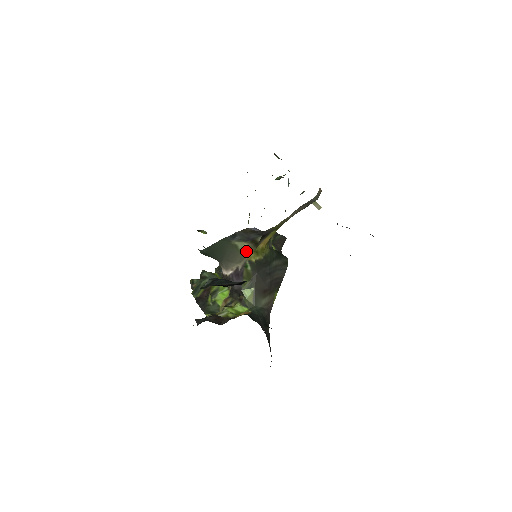
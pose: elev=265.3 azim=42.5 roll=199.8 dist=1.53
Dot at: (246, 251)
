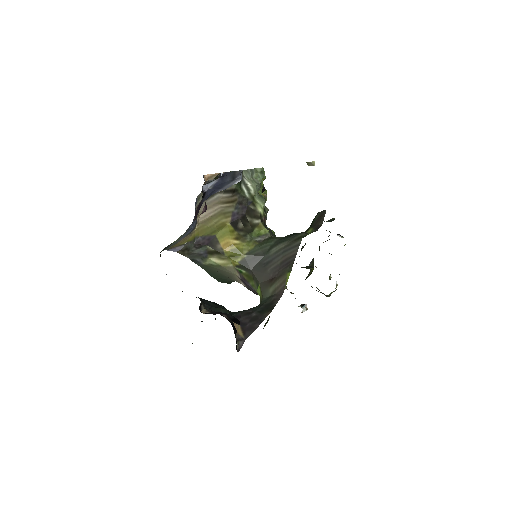
Dot at: (222, 262)
